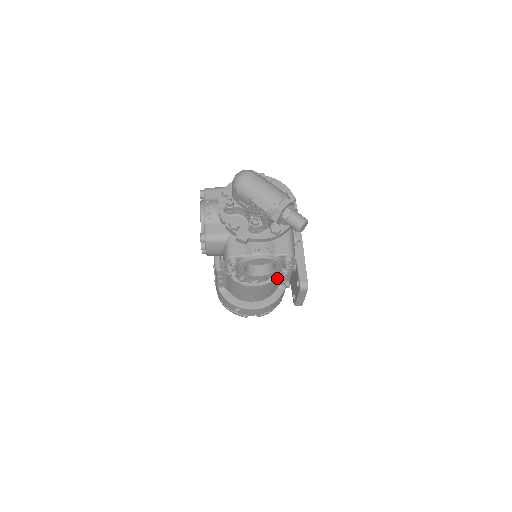
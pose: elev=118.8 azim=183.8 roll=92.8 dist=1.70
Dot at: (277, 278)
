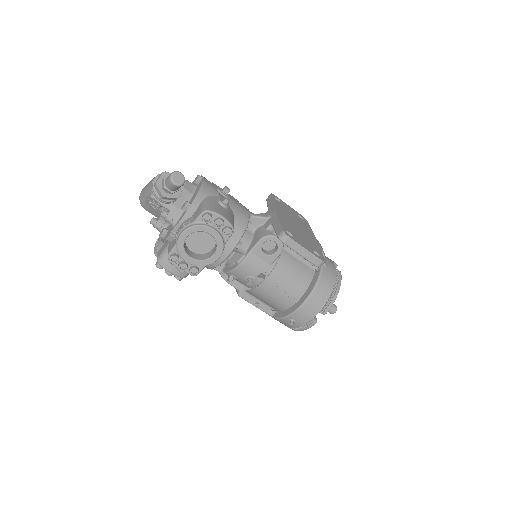
Dot at: (287, 258)
